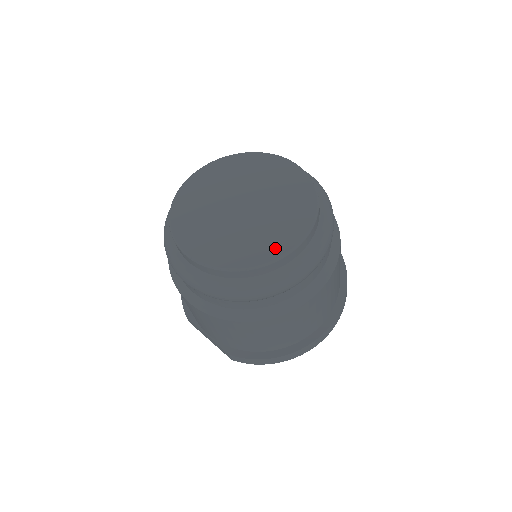
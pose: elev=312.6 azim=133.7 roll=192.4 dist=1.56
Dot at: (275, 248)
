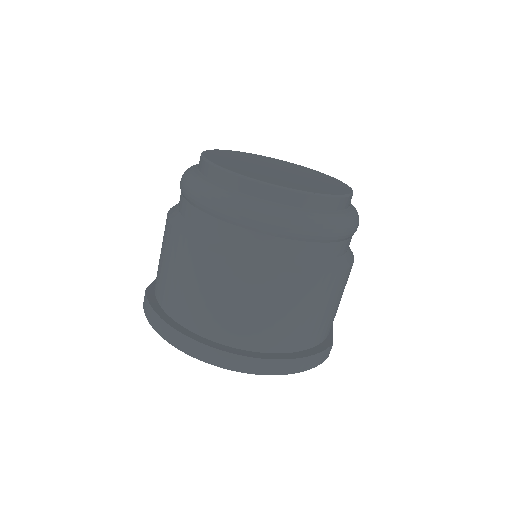
Dot at: (250, 174)
